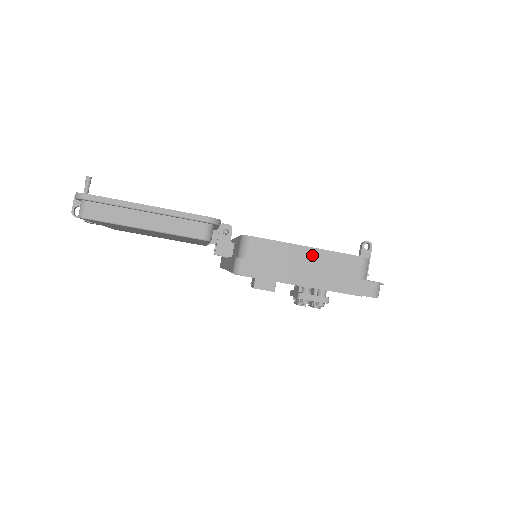
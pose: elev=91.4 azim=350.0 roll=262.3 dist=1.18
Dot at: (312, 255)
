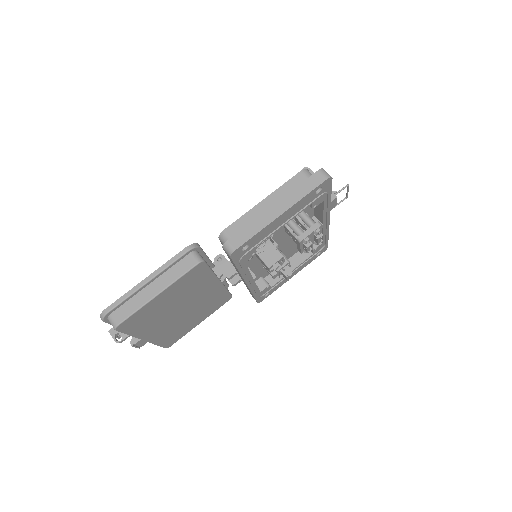
Dot at: (269, 202)
